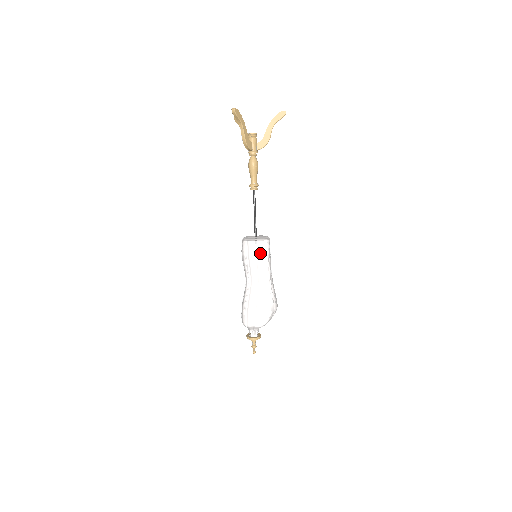
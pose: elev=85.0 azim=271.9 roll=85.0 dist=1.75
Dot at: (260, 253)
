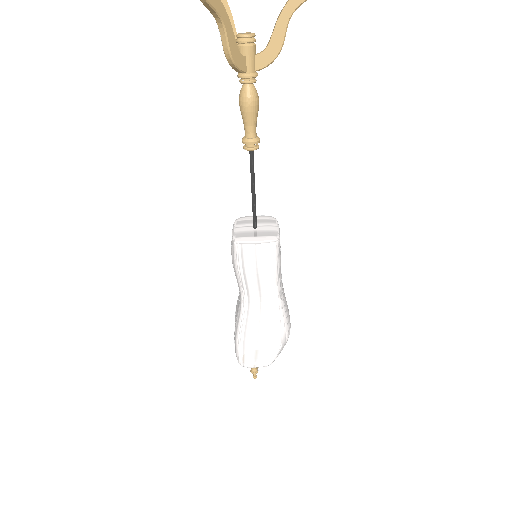
Dot at: (263, 265)
